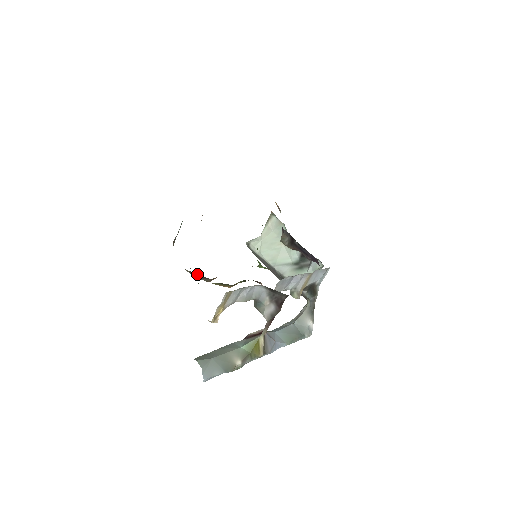
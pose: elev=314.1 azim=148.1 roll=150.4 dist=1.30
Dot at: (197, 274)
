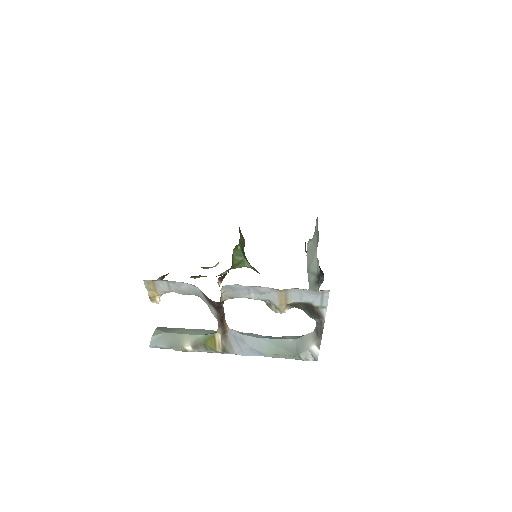
Dot at: occluded
